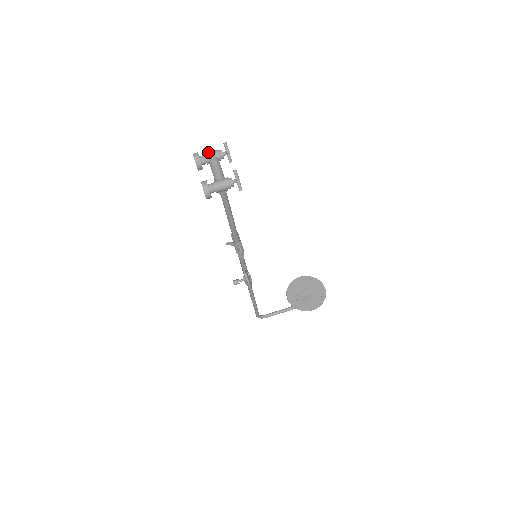
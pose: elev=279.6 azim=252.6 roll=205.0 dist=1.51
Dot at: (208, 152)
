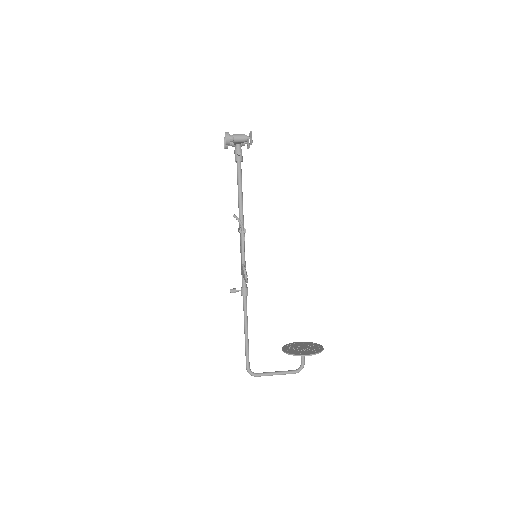
Dot at: occluded
